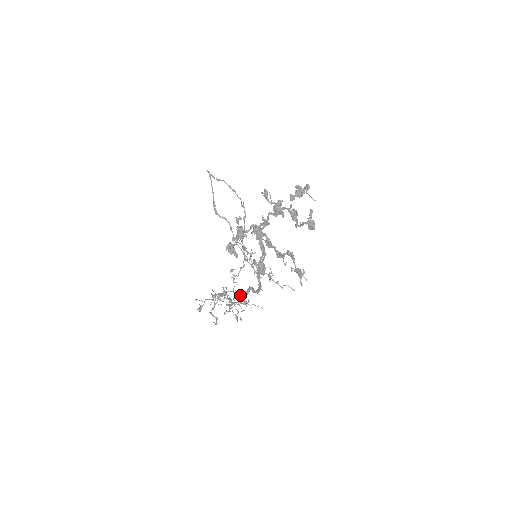
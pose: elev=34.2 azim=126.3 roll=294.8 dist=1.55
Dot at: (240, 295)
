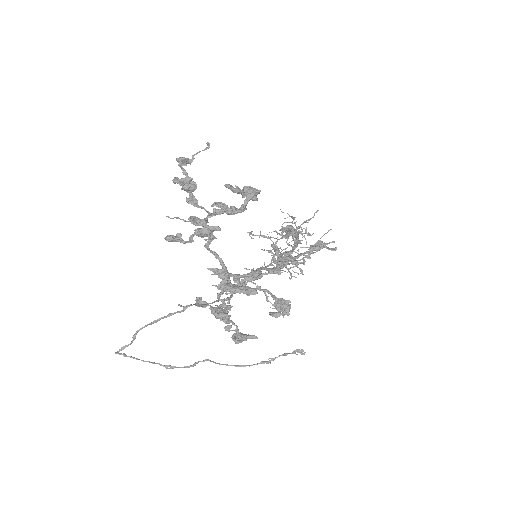
Dot at: (286, 235)
